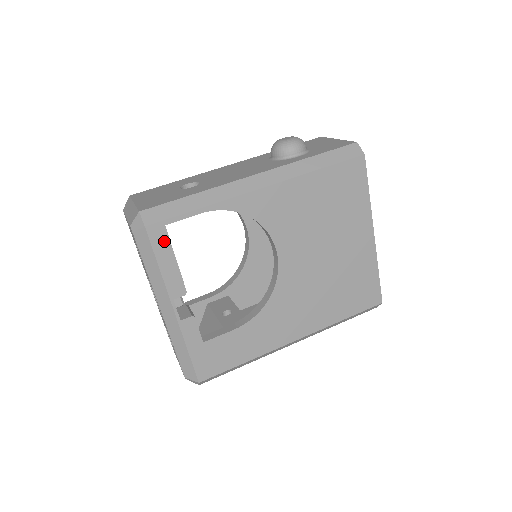
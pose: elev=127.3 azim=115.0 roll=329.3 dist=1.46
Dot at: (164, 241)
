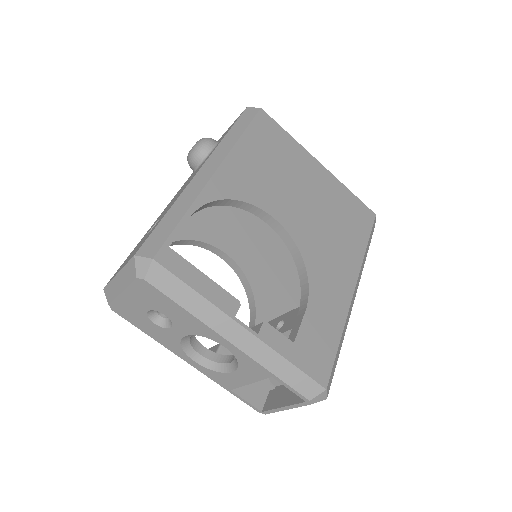
Dot at: (180, 263)
